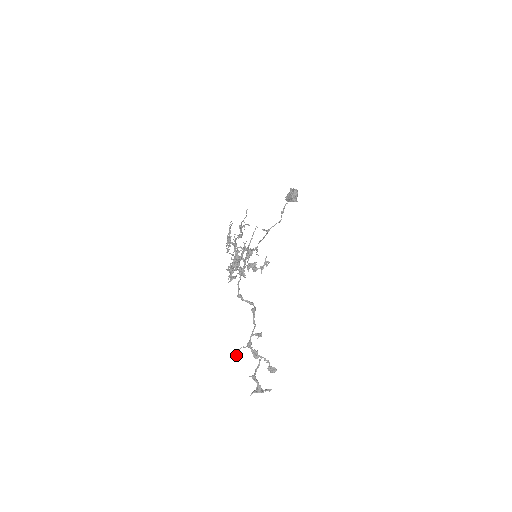
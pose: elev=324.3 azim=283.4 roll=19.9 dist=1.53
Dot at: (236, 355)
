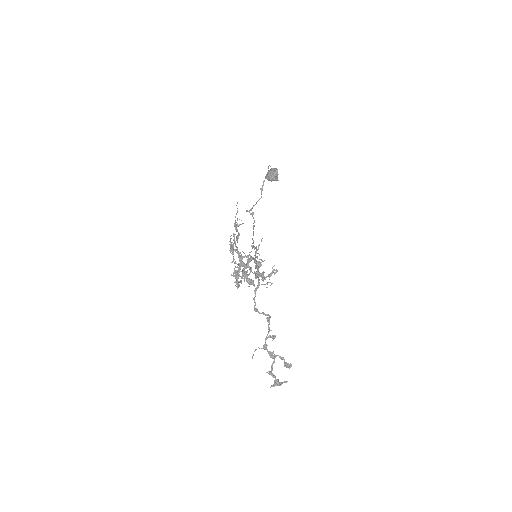
Dot at: (252, 356)
